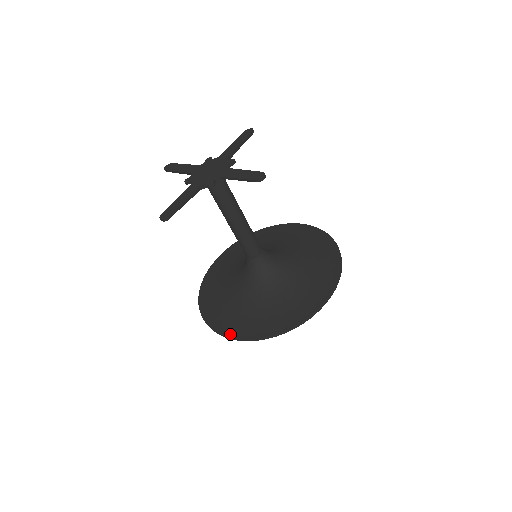
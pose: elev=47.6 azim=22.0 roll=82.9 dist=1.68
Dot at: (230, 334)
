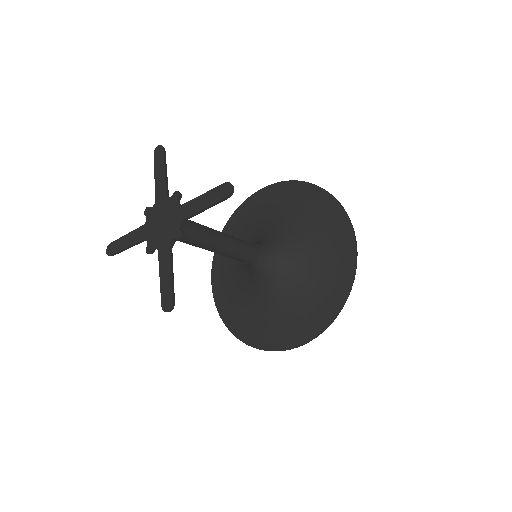
Dot at: (215, 295)
